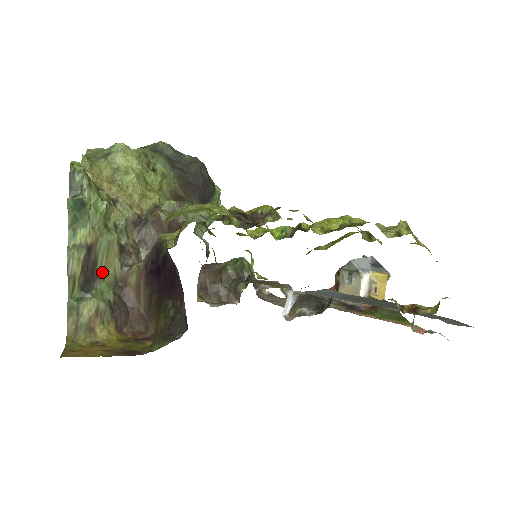
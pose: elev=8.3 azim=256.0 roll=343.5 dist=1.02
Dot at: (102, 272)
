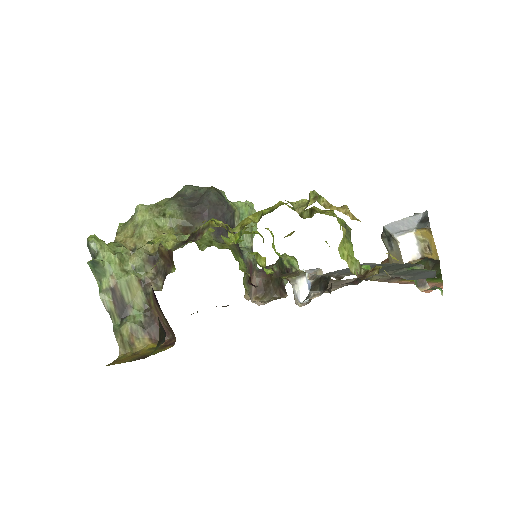
Dot at: (131, 303)
